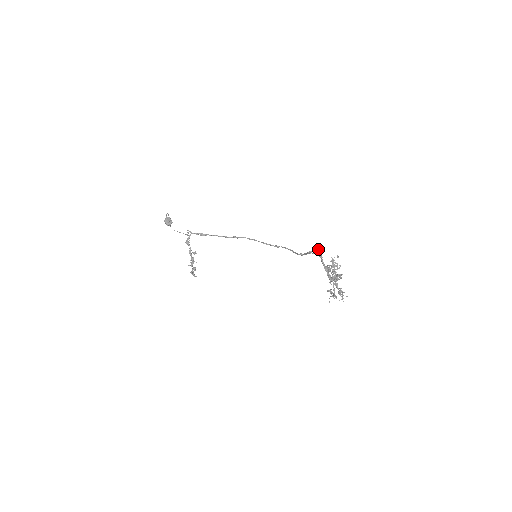
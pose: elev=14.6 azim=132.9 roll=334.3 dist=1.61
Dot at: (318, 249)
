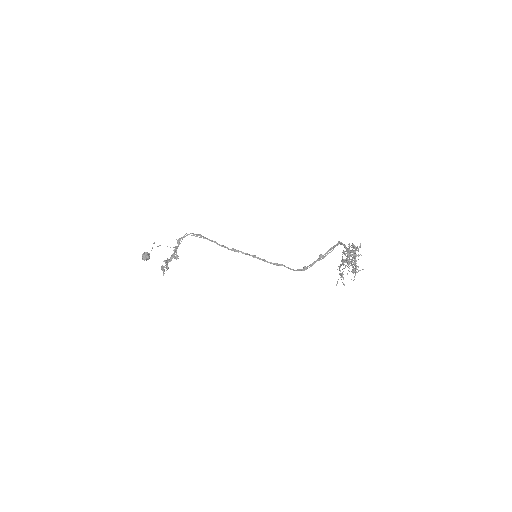
Dot at: (335, 245)
